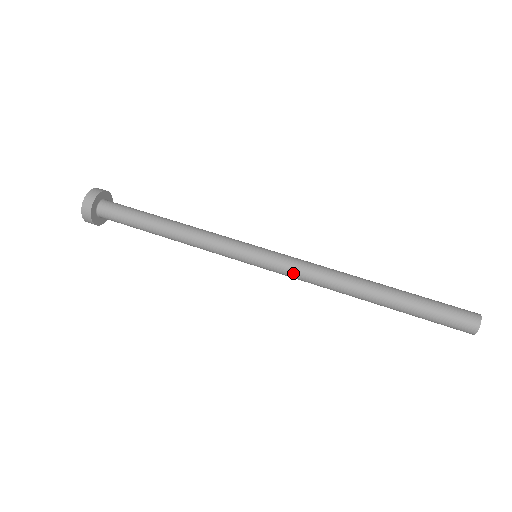
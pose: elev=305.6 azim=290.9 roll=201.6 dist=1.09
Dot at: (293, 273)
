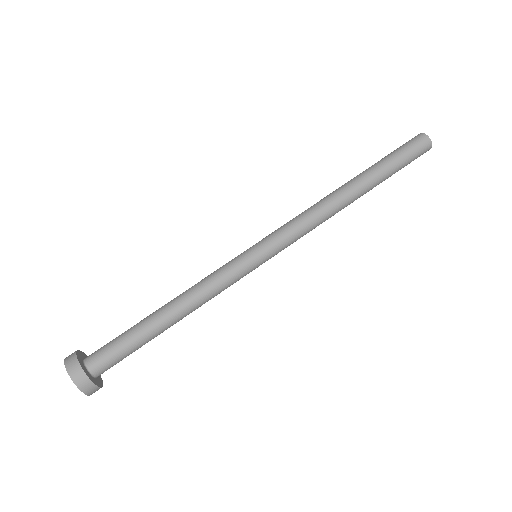
Dot at: (295, 233)
